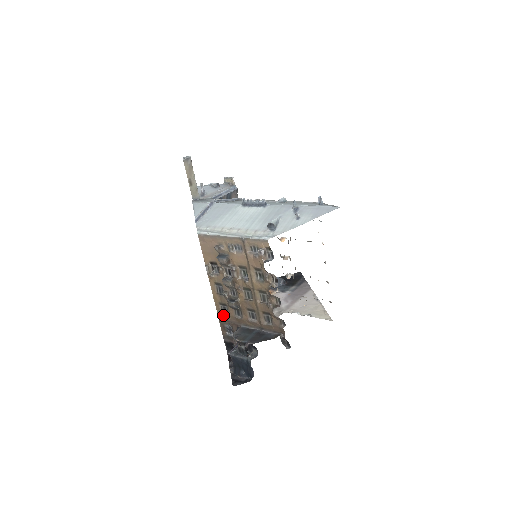
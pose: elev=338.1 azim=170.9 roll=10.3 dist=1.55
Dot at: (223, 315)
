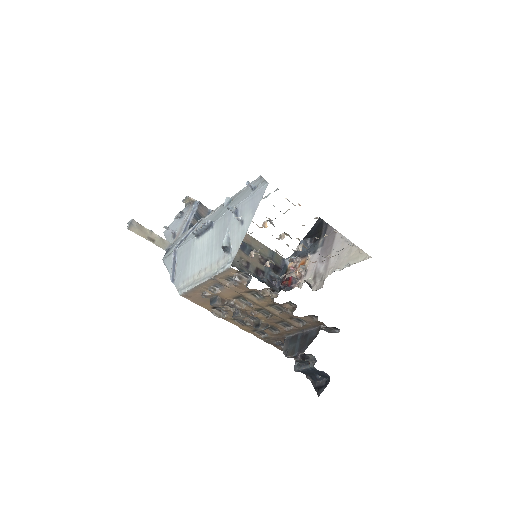
Dot at: (264, 338)
